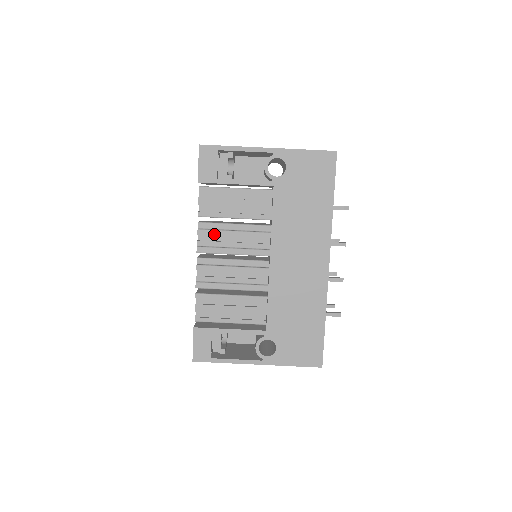
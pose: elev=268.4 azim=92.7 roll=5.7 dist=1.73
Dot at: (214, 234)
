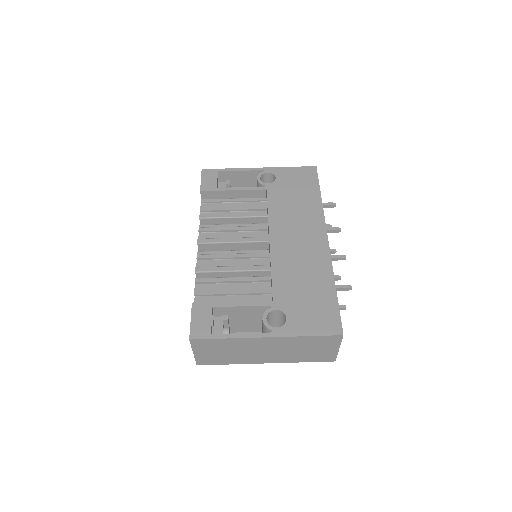
Dot at: (214, 230)
